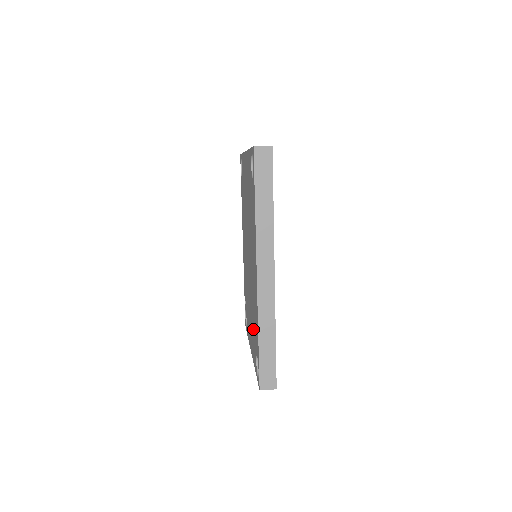
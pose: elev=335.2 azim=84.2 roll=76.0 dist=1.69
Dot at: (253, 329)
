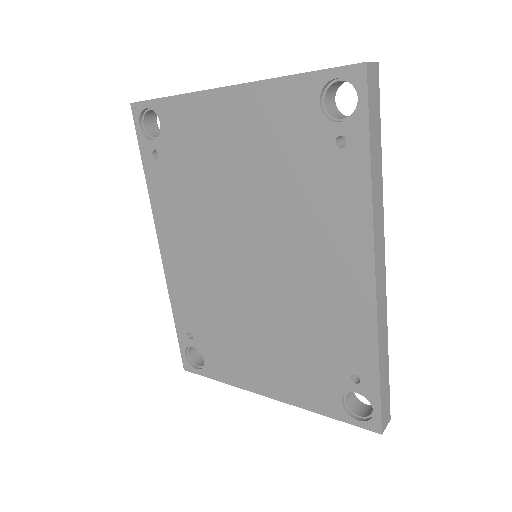
Dot at: (307, 361)
